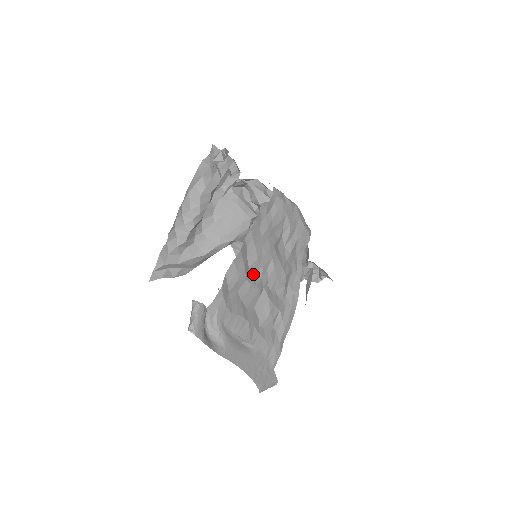
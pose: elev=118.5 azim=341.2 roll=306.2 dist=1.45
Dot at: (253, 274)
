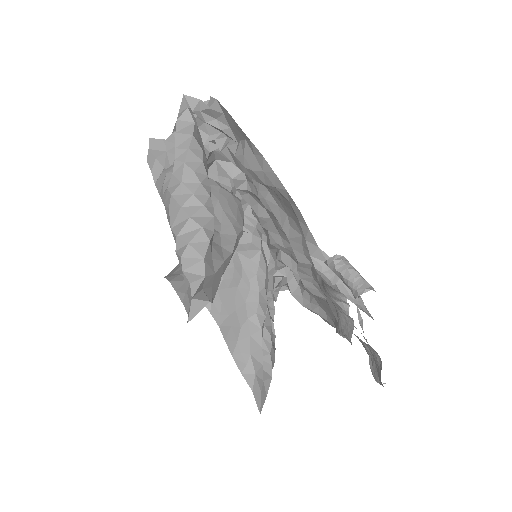
Dot at: occluded
